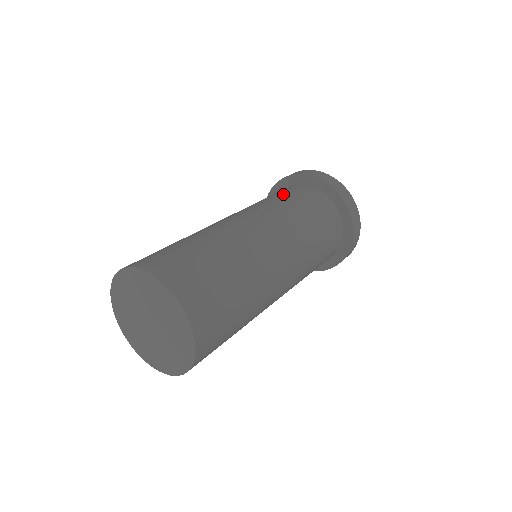
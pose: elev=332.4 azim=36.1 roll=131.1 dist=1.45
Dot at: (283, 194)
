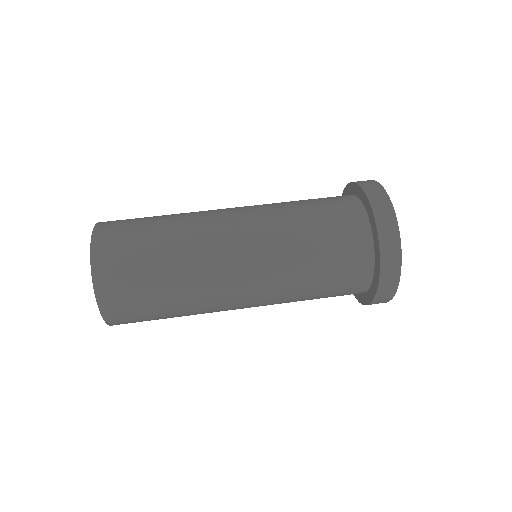
Dot at: (328, 259)
